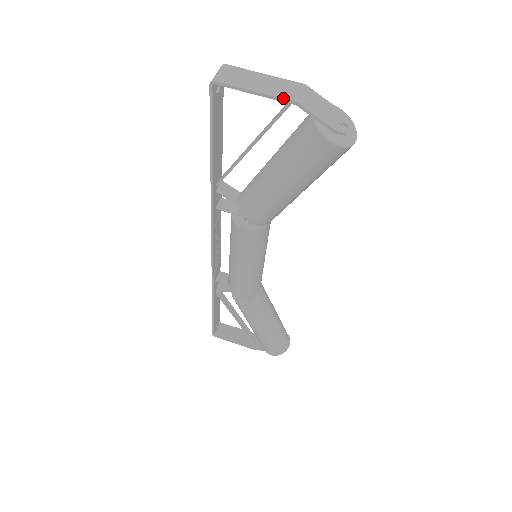
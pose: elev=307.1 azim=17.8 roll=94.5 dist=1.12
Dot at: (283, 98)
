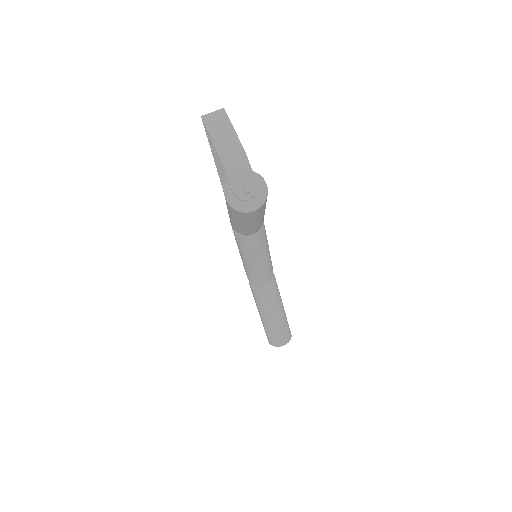
Dot at: (217, 151)
